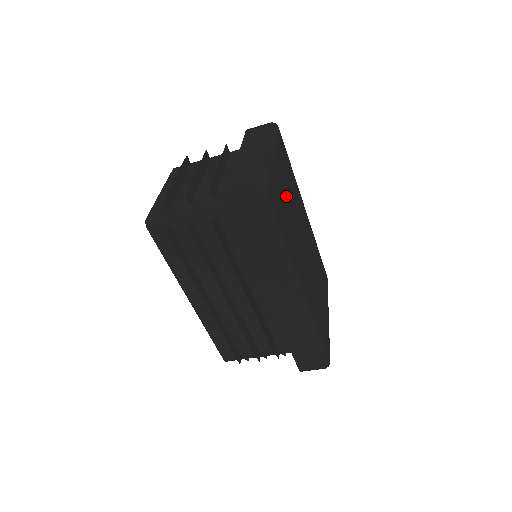
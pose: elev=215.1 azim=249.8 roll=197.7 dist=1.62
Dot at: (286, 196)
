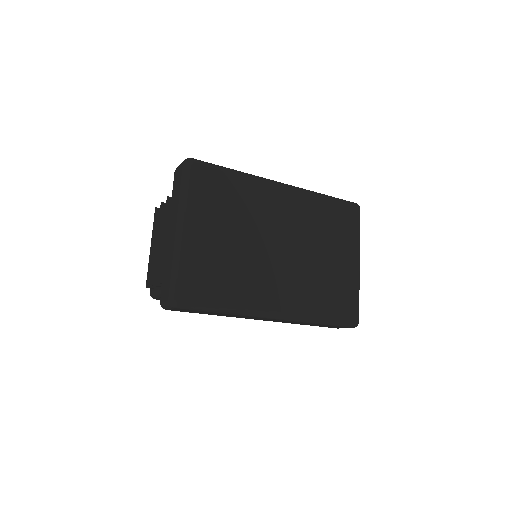
Dot at: (224, 241)
